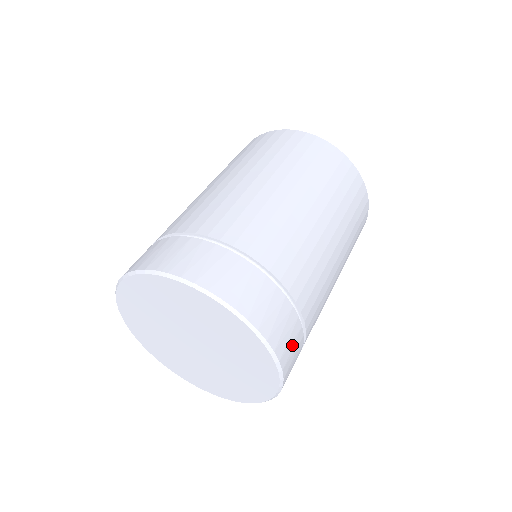
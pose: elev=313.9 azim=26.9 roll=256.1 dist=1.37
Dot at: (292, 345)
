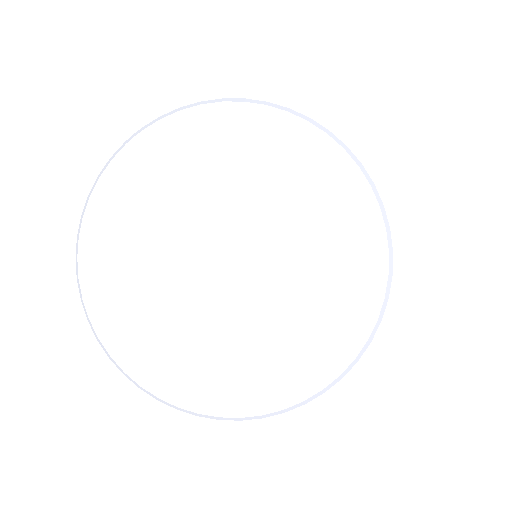
Dot at: occluded
